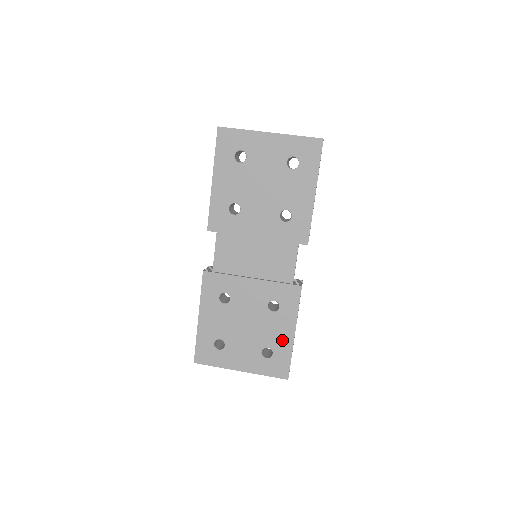
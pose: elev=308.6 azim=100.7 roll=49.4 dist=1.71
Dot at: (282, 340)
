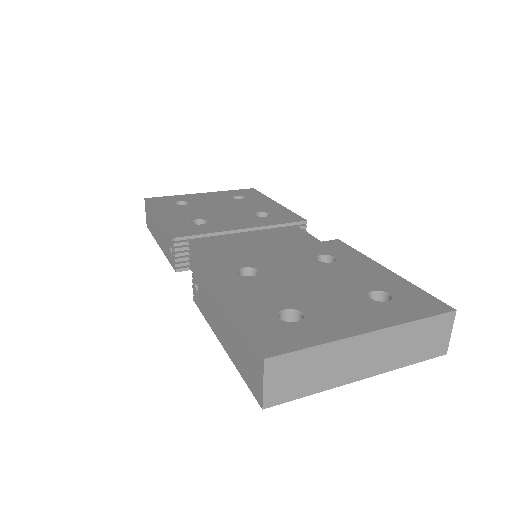
Dot at: (380, 278)
